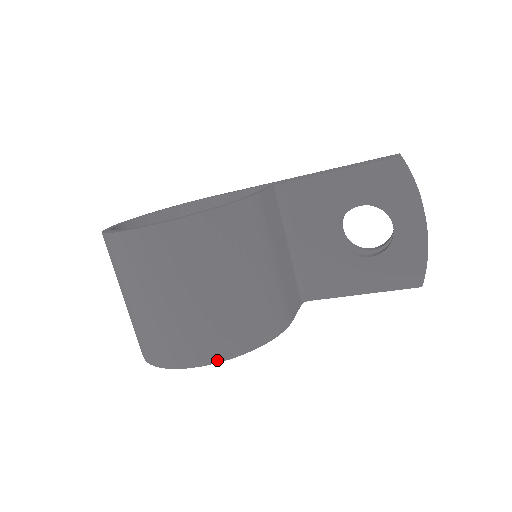
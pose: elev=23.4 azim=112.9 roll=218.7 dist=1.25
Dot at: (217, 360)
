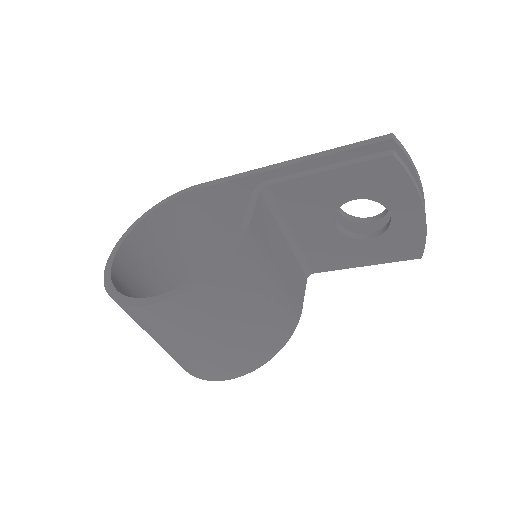
Dot at: (244, 373)
